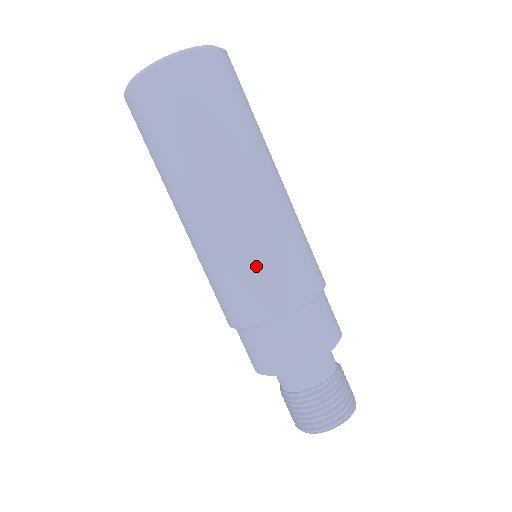
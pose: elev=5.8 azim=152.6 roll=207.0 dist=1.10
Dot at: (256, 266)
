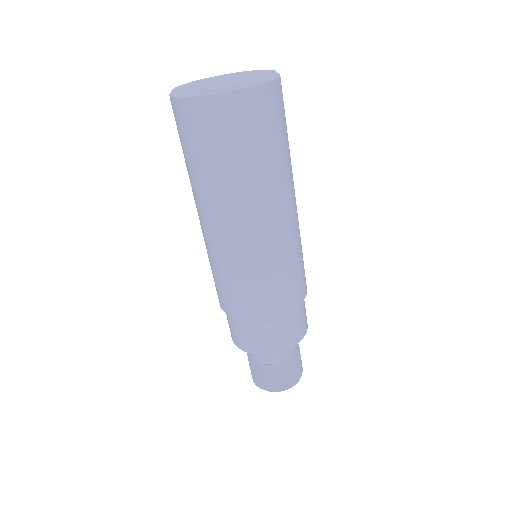
Dot at: (297, 265)
